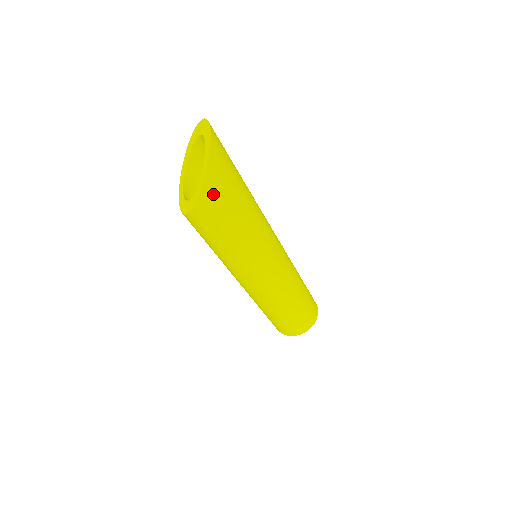
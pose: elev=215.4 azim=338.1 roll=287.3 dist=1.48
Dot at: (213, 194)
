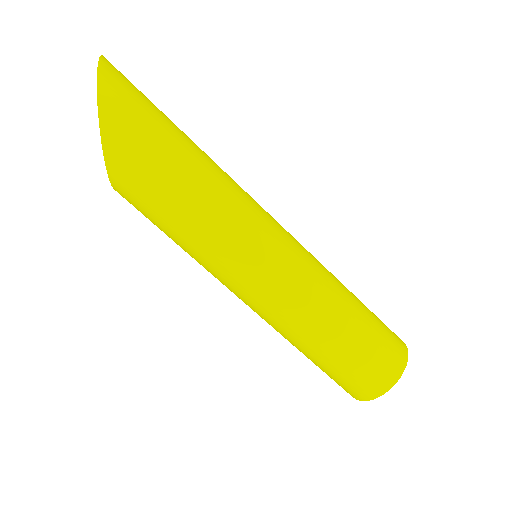
Dot at: (118, 125)
